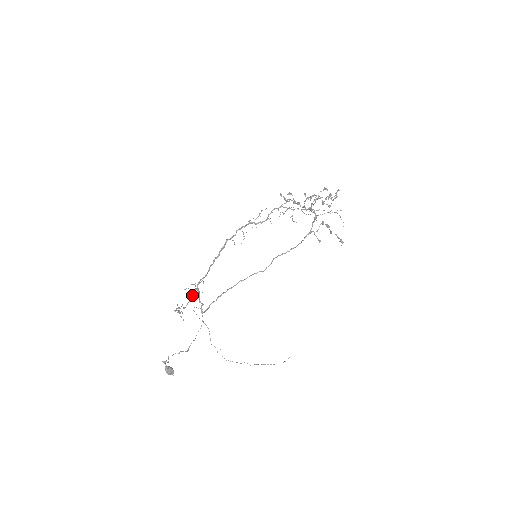
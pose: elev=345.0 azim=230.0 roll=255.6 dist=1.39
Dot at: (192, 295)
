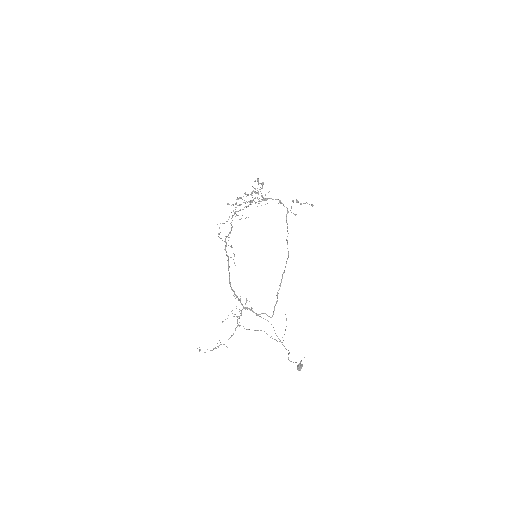
Dot at: (239, 318)
